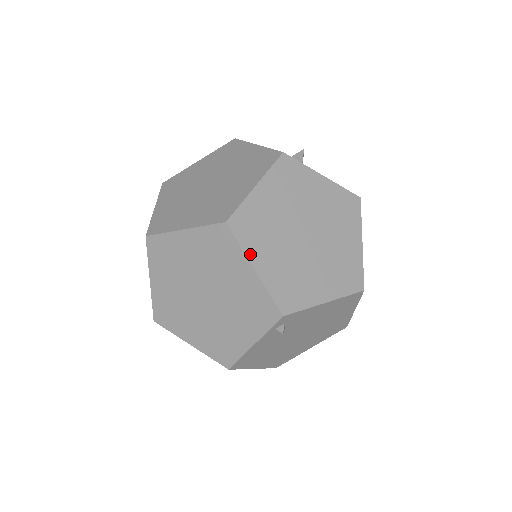
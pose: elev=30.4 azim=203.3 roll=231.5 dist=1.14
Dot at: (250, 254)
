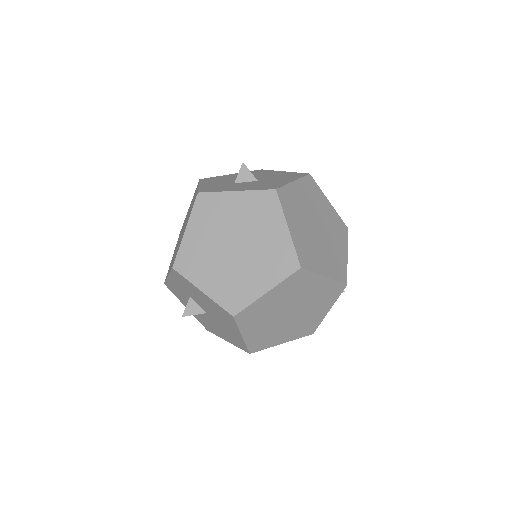
Dot at: (318, 271)
